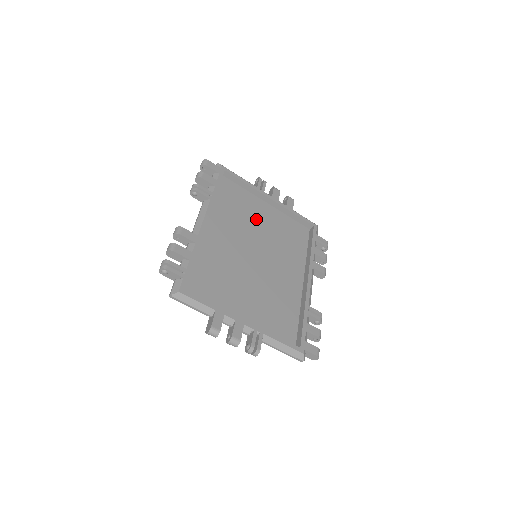
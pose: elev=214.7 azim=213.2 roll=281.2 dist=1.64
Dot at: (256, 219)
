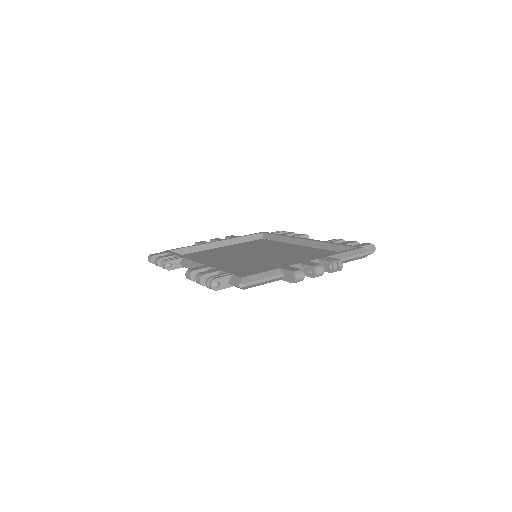
Dot at: (226, 252)
